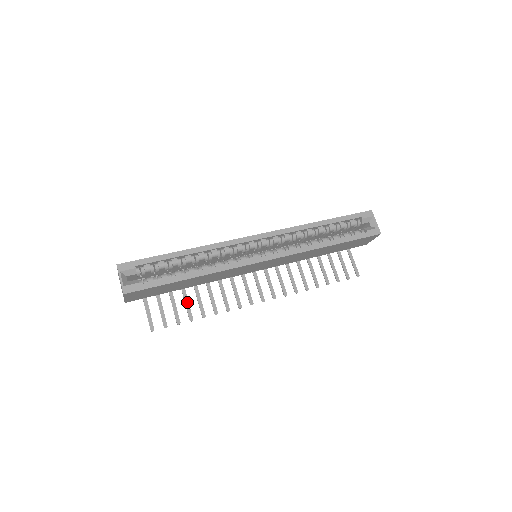
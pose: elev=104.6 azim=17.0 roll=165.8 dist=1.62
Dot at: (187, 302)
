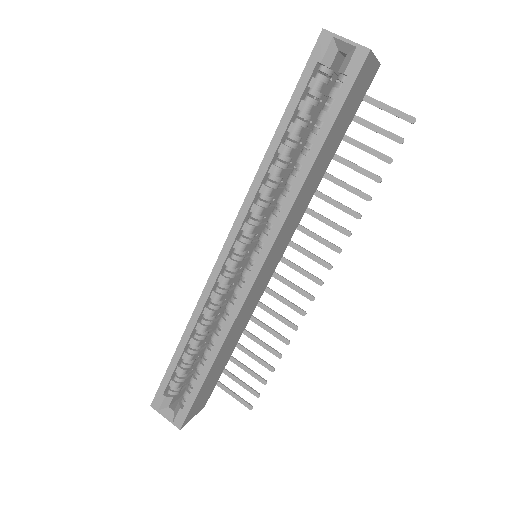
Dot at: (252, 355)
